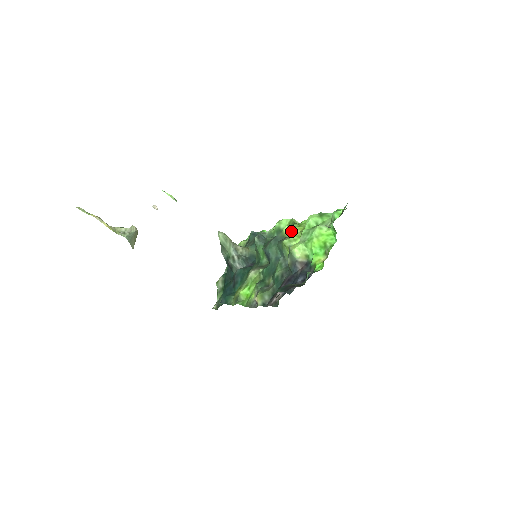
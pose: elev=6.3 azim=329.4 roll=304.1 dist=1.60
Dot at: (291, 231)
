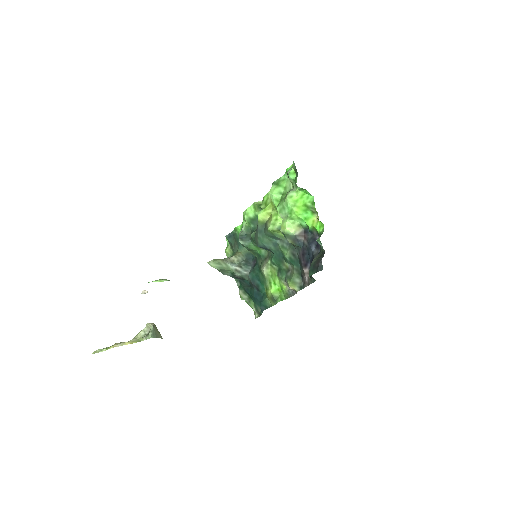
Dot at: (265, 215)
